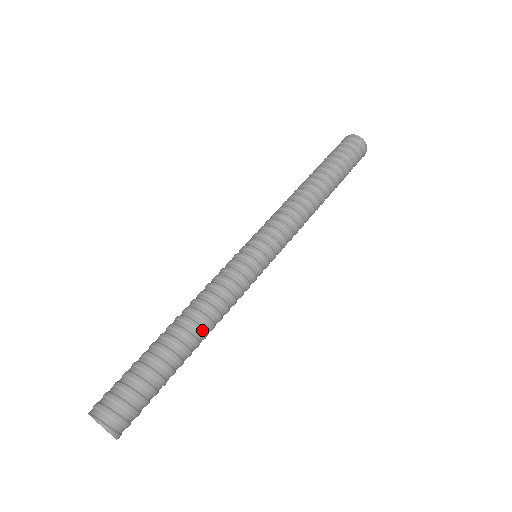
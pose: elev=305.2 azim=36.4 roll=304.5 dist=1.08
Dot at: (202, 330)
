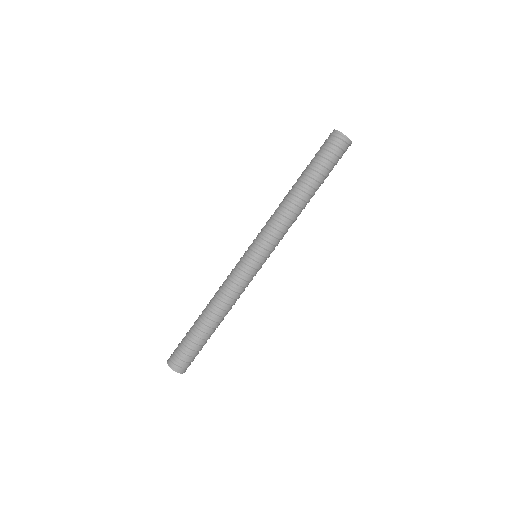
Dot at: (218, 313)
